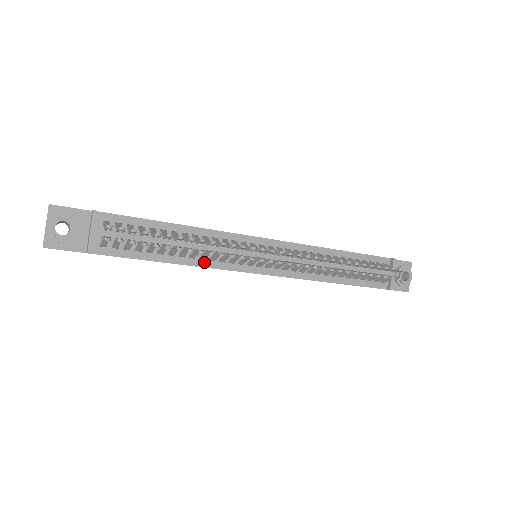
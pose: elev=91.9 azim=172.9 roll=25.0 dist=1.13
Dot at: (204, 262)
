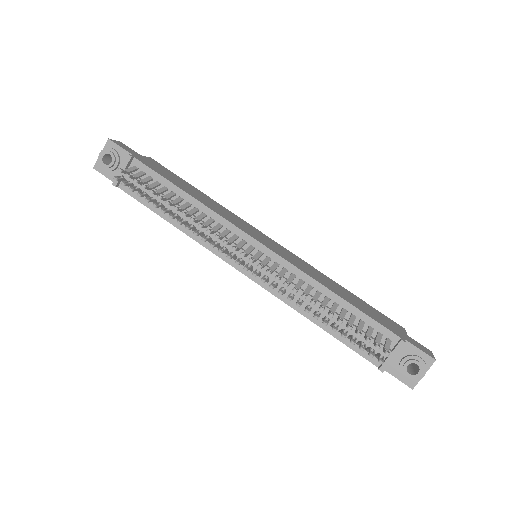
Dot at: occluded
